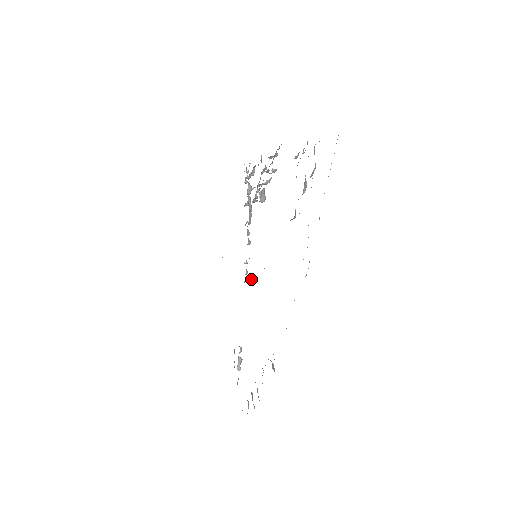
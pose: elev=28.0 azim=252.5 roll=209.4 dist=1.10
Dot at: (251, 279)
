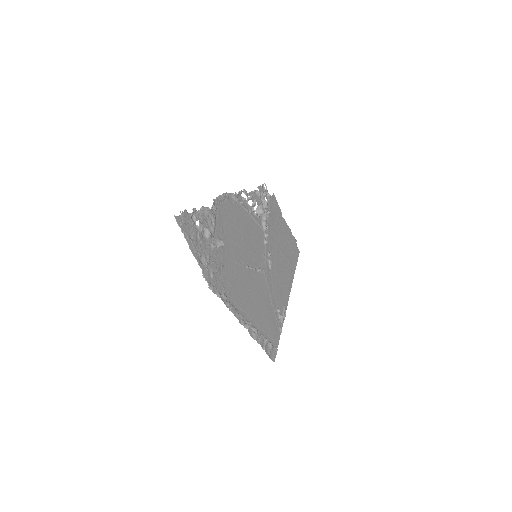
Dot at: (262, 269)
